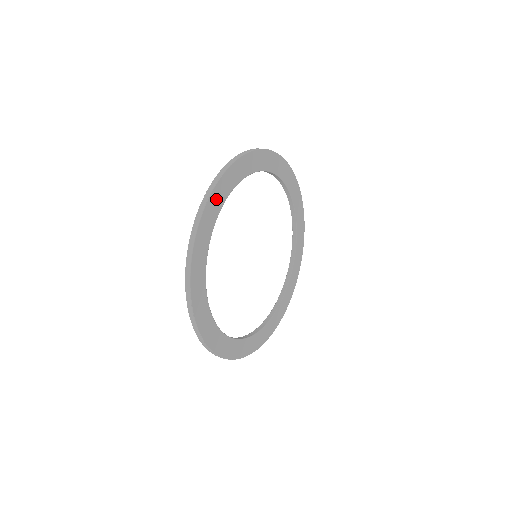
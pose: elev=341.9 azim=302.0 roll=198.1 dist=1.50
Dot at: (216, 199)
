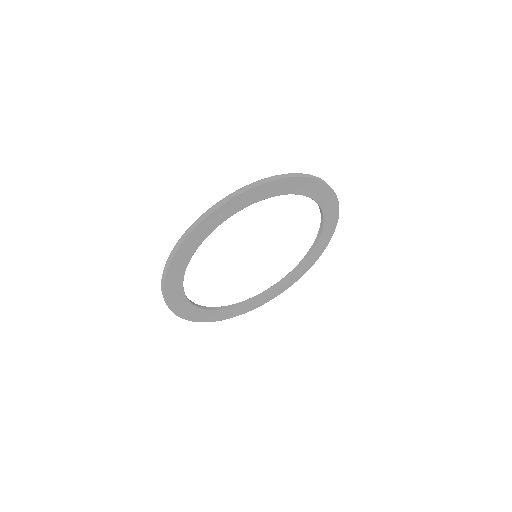
Dot at: (226, 210)
